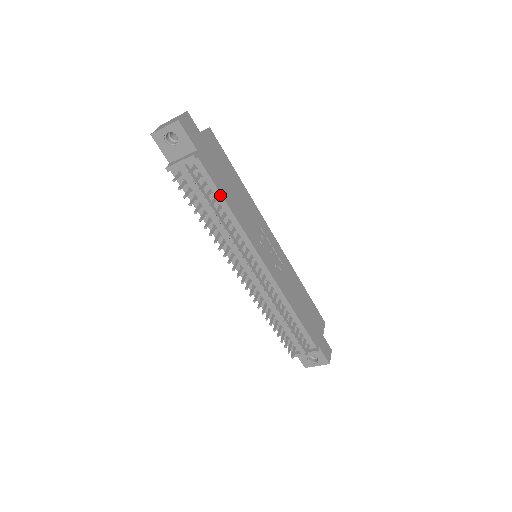
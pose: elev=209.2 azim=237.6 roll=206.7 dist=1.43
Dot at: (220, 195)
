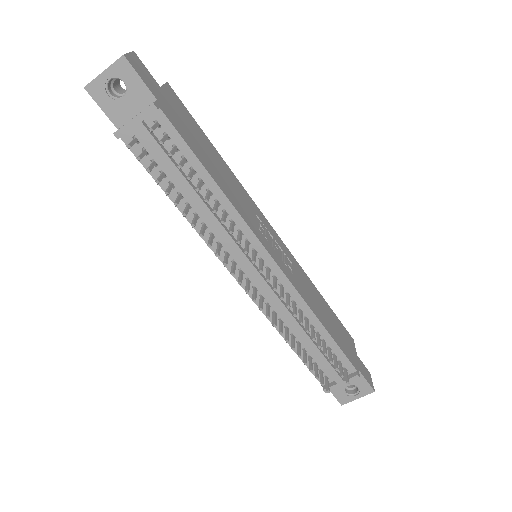
Dot at: (199, 163)
